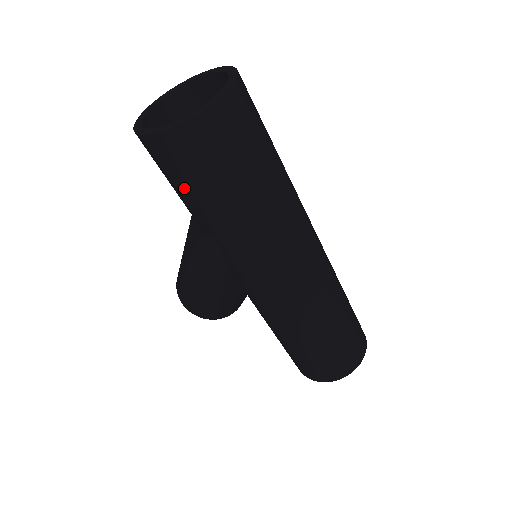
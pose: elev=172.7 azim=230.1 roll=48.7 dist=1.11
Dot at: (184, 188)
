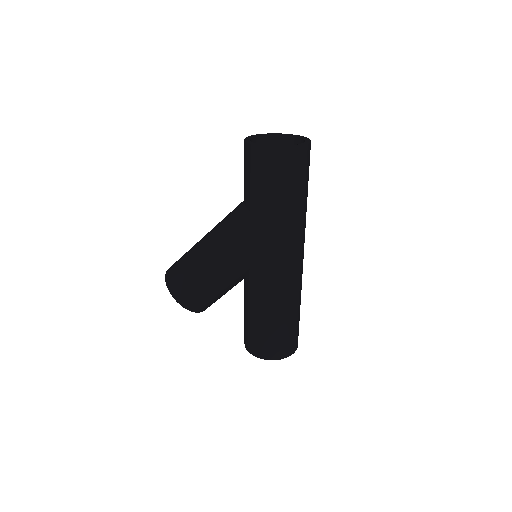
Dot at: (272, 185)
